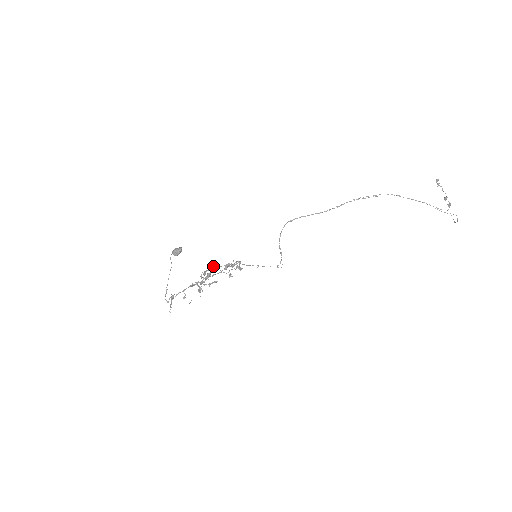
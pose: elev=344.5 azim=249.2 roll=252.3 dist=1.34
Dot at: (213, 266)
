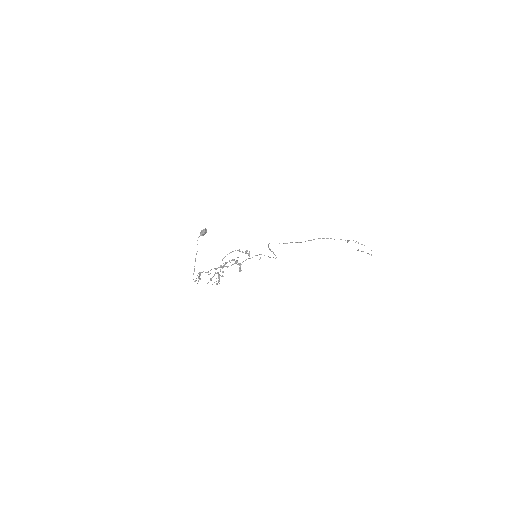
Dot at: occluded
